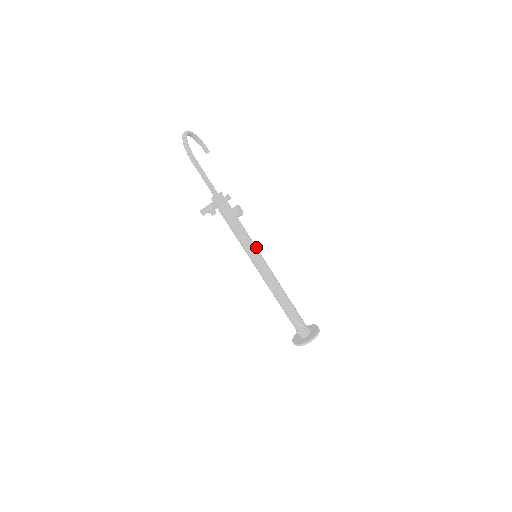
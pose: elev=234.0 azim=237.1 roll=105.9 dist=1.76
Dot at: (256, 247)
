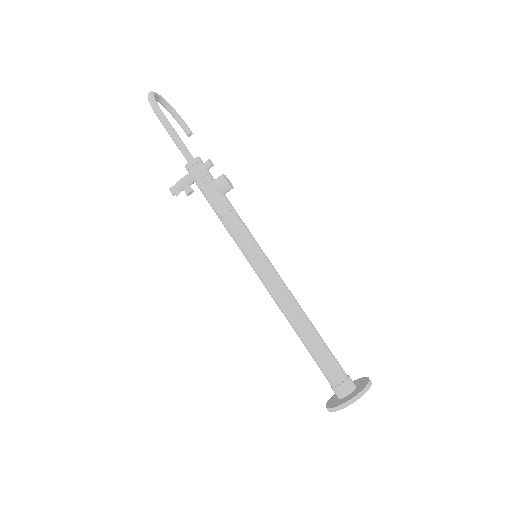
Dot at: occluded
